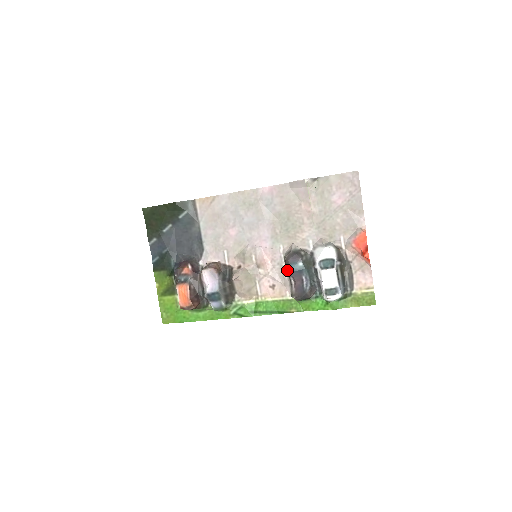
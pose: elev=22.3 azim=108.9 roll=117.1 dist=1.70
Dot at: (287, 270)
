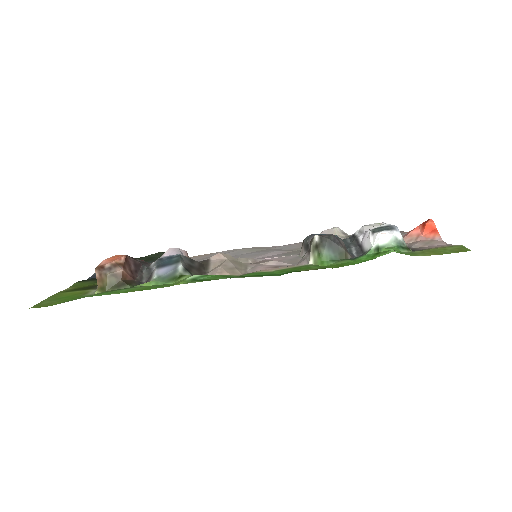
Dot at: (306, 237)
